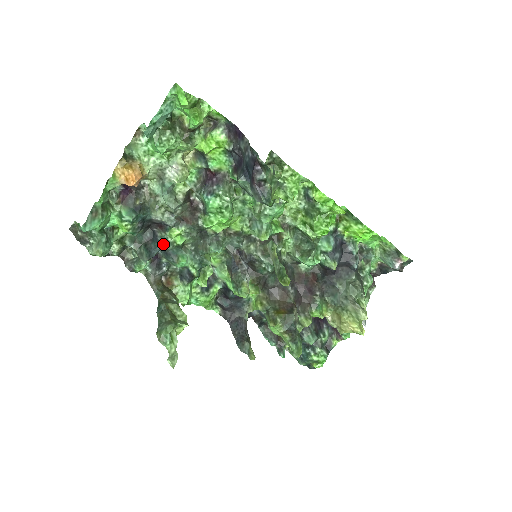
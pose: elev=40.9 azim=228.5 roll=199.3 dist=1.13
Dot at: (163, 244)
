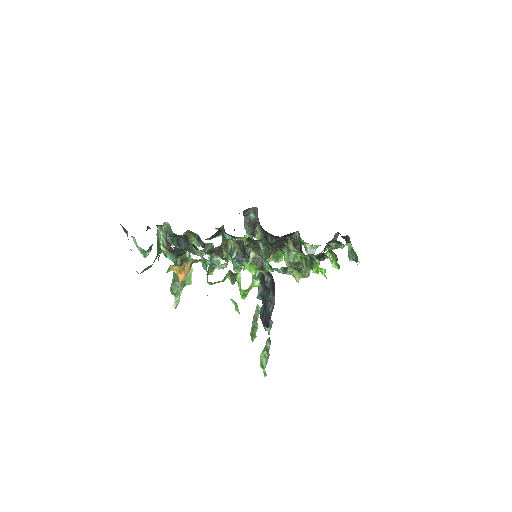
Dot at: occluded
